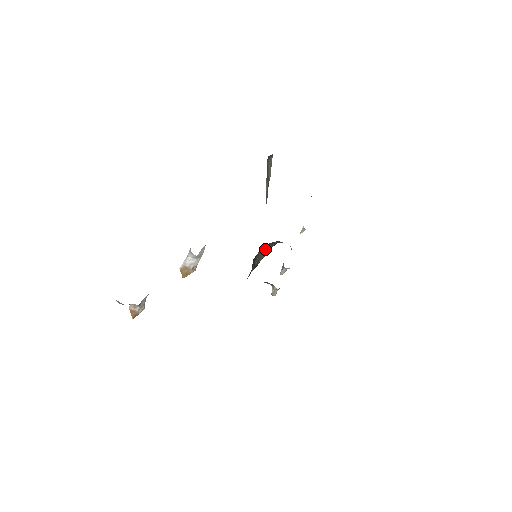
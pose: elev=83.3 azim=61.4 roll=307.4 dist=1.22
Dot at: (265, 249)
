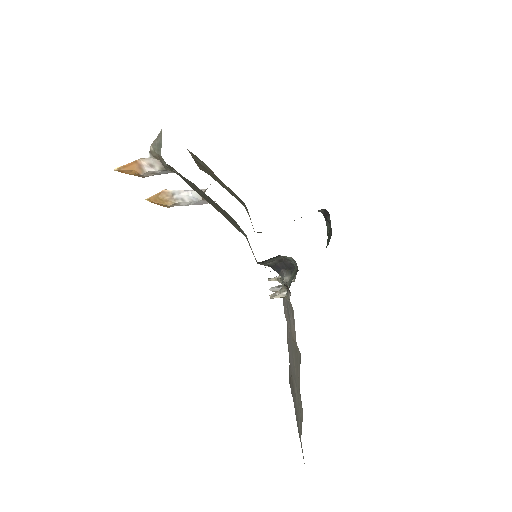
Dot at: (275, 259)
